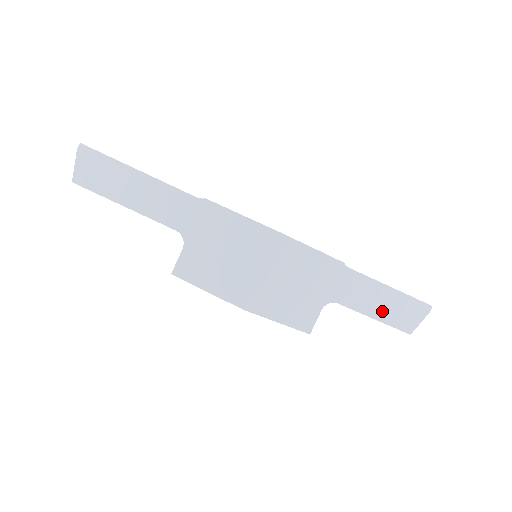
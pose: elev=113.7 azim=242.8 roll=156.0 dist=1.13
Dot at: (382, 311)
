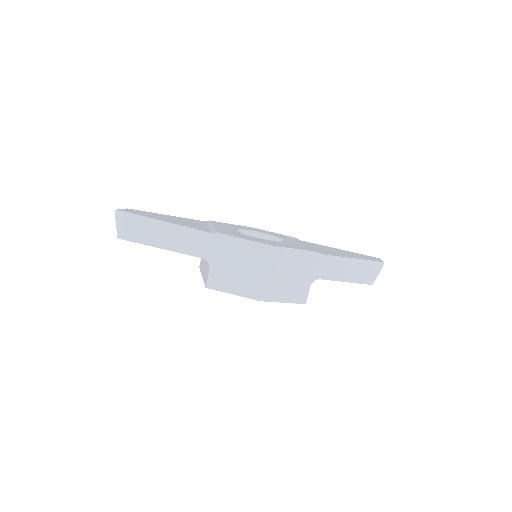
Dot at: (350, 275)
